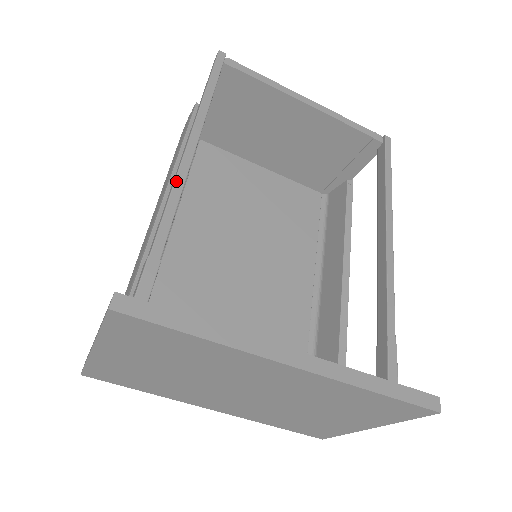
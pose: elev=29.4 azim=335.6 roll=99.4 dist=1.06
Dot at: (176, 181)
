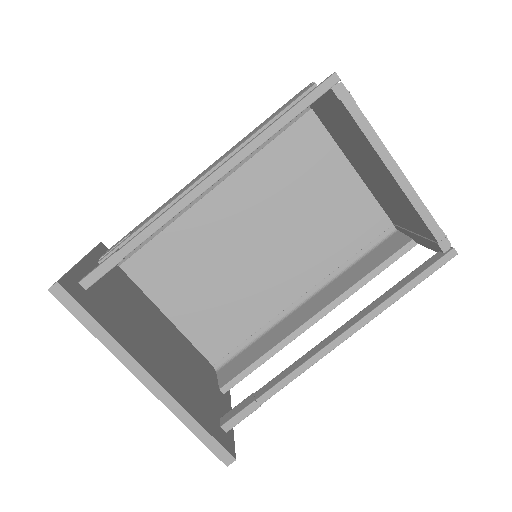
Dot at: (179, 203)
